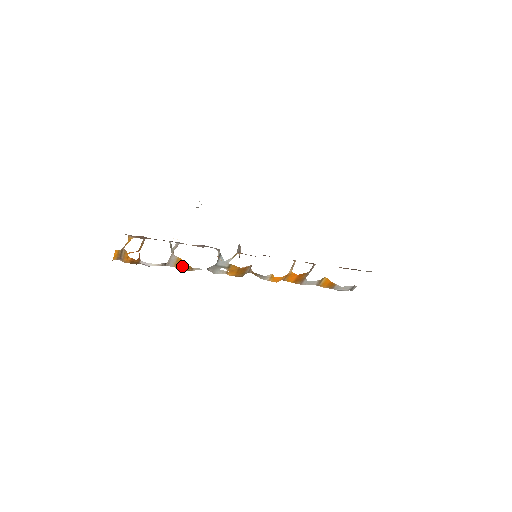
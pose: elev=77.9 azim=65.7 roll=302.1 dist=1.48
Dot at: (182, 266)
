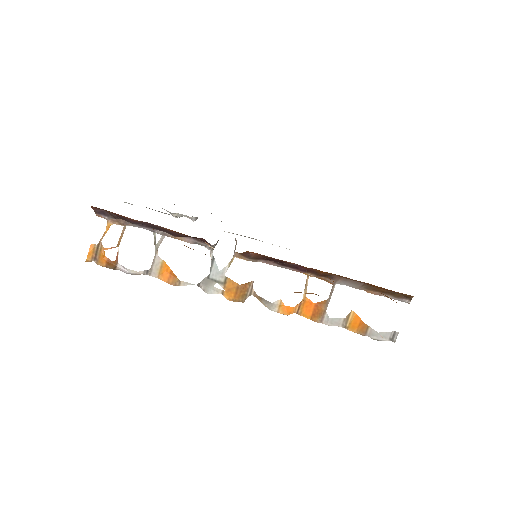
Dot at: (167, 277)
